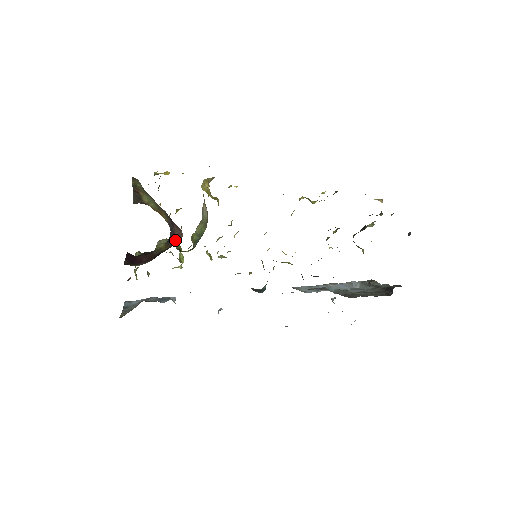
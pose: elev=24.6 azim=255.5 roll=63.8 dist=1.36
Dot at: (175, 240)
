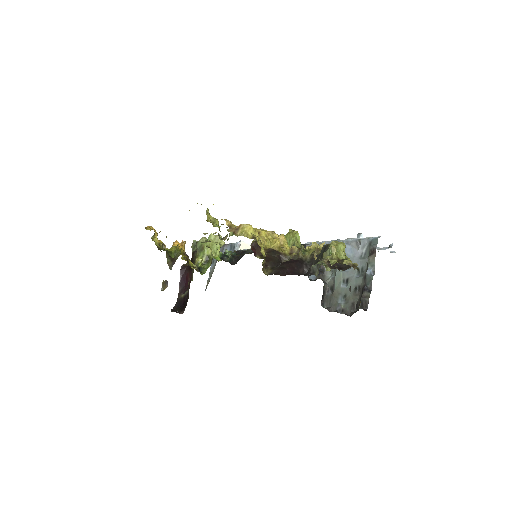
Dot at: occluded
